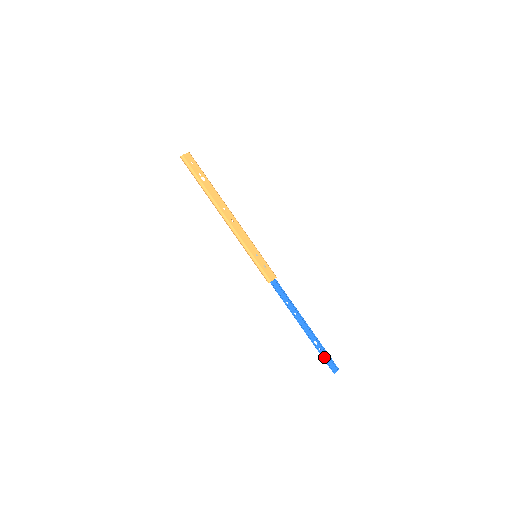
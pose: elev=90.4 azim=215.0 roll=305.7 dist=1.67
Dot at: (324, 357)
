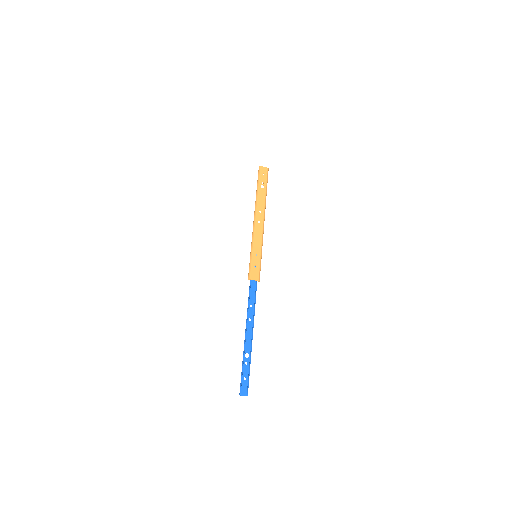
Dot at: (242, 371)
